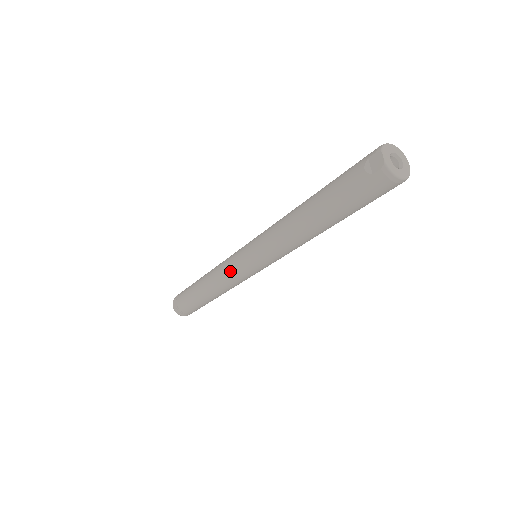
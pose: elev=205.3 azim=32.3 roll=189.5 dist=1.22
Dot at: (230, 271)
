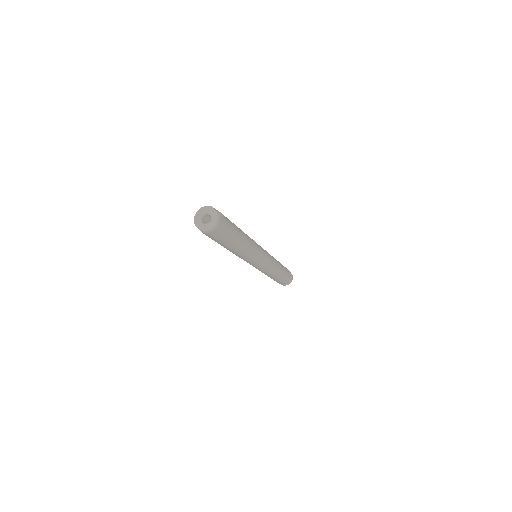
Dot at: occluded
